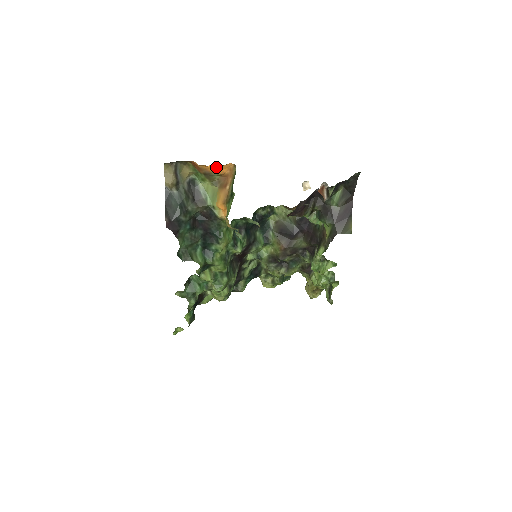
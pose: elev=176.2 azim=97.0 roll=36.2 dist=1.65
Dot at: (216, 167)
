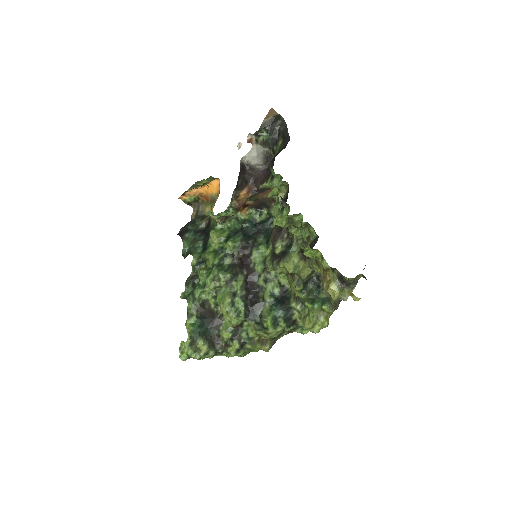
Dot at: (211, 188)
